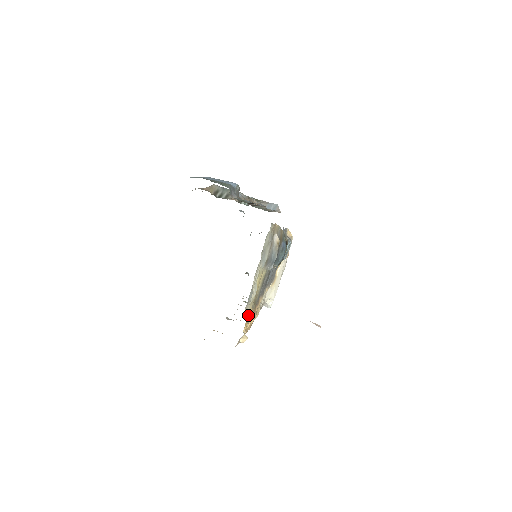
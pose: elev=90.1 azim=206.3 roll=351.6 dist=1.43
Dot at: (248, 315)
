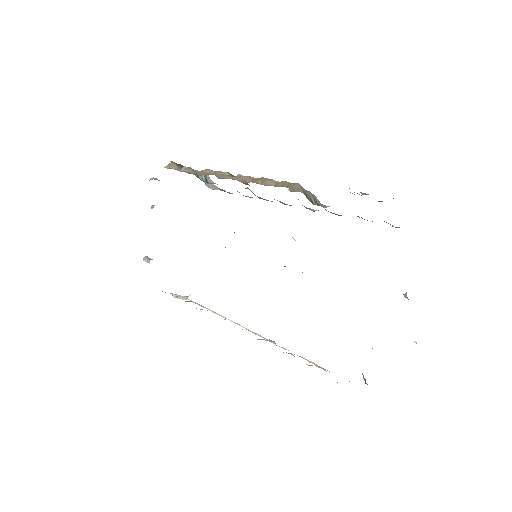
Dot at: occluded
